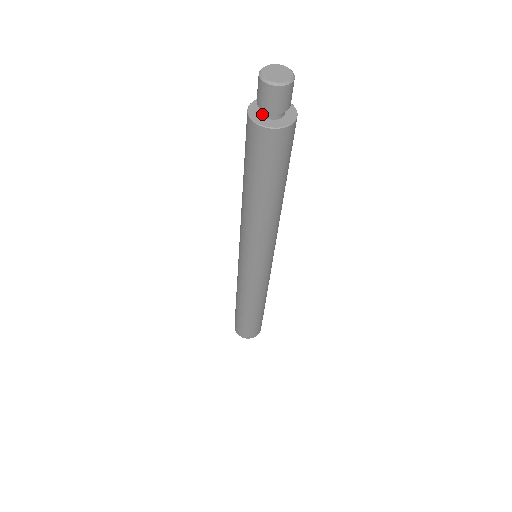
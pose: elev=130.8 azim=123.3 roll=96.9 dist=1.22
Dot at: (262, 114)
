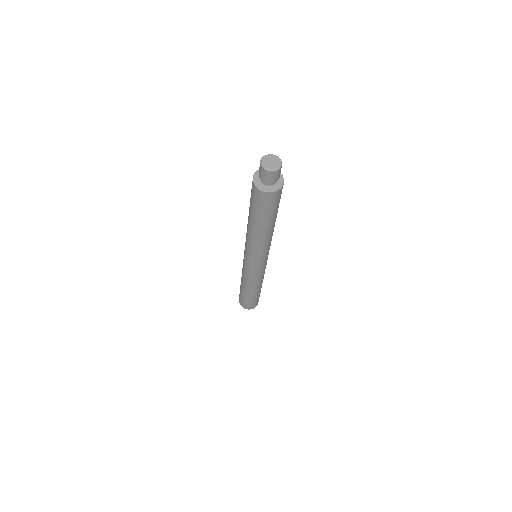
Dot at: occluded
